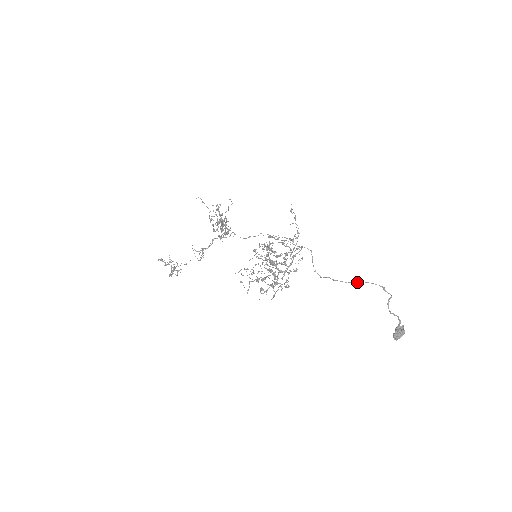
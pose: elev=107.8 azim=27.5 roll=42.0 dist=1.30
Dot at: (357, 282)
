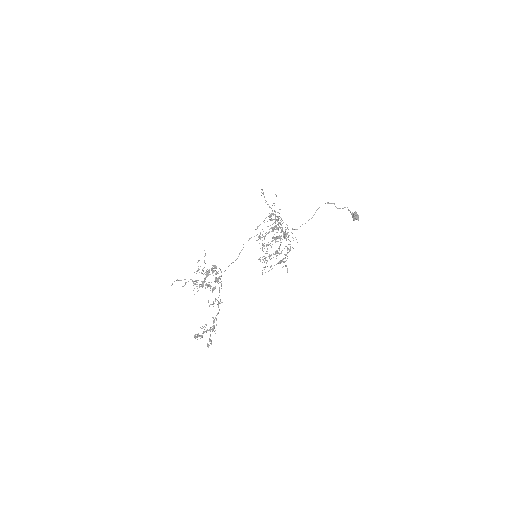
Dot at: (315, 212)
